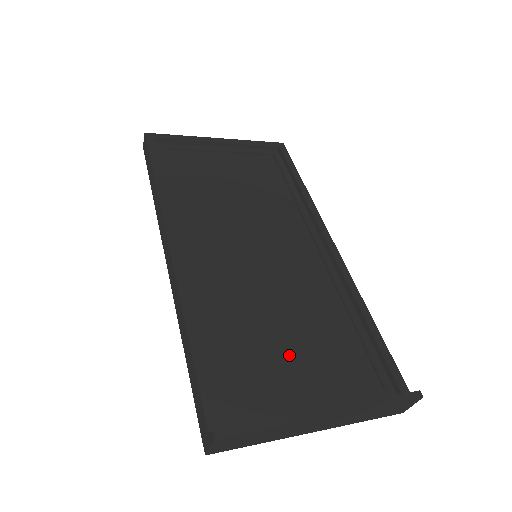
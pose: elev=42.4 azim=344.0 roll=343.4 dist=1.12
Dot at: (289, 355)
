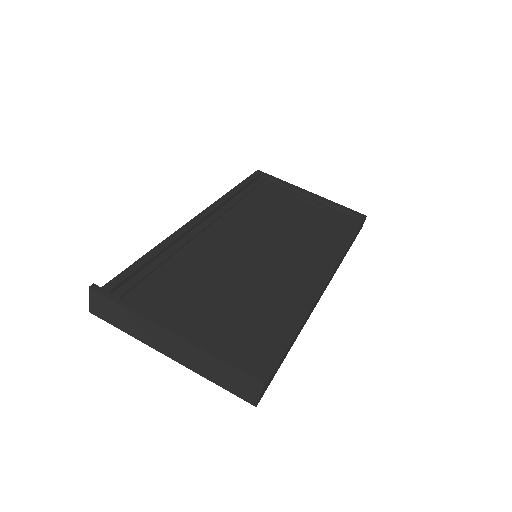
Dot at: (203, 306)
